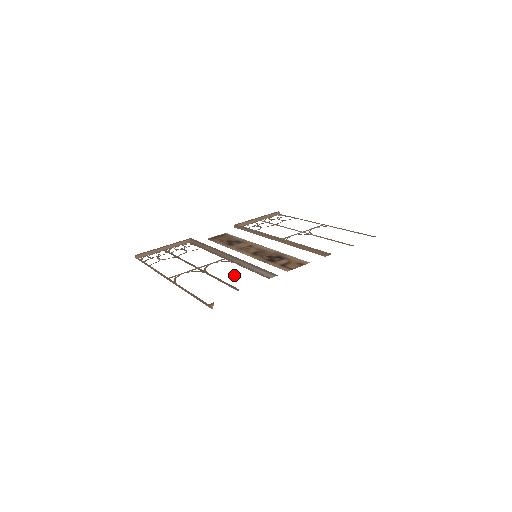
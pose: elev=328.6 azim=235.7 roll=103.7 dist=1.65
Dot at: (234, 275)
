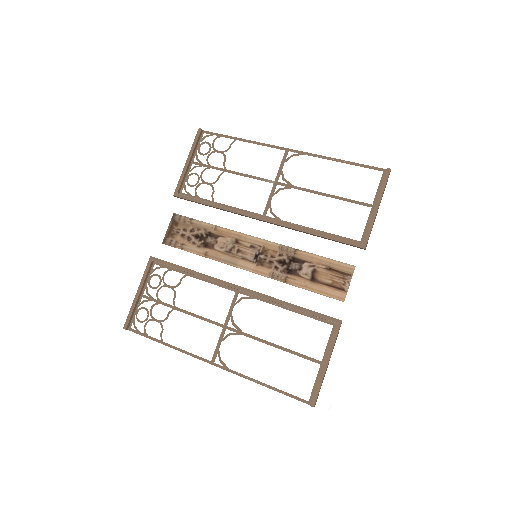
Dot at: (280, 328)
